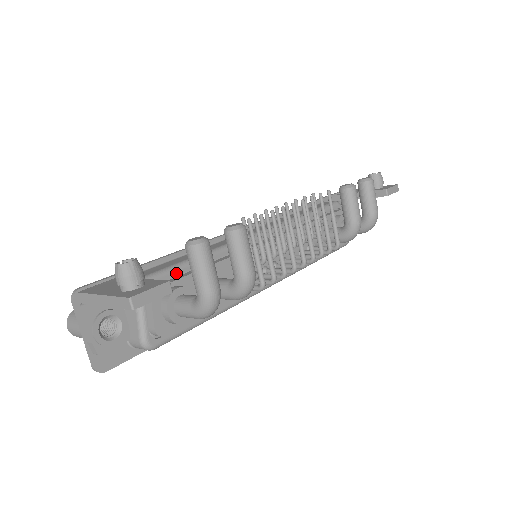
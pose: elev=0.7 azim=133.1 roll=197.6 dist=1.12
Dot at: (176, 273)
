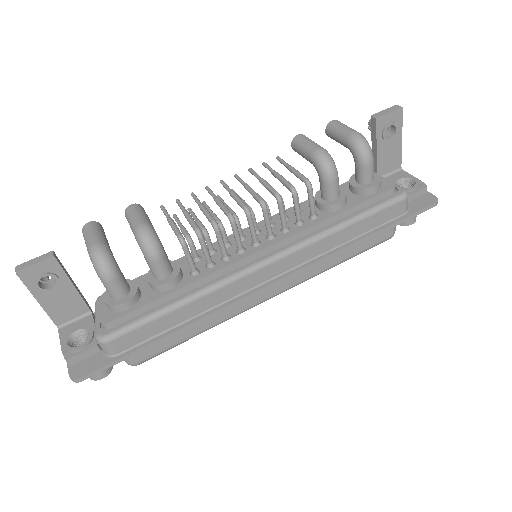
Dot at: occluded
